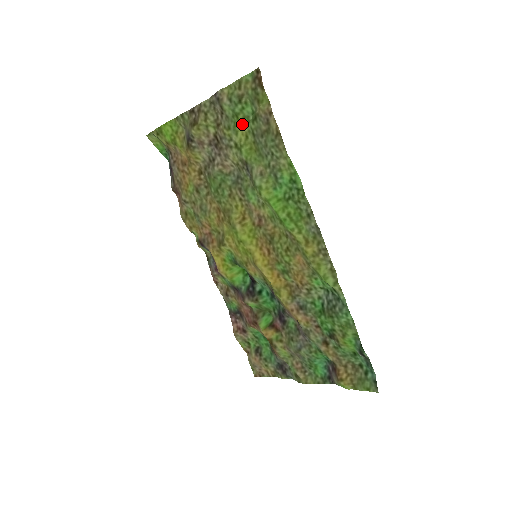
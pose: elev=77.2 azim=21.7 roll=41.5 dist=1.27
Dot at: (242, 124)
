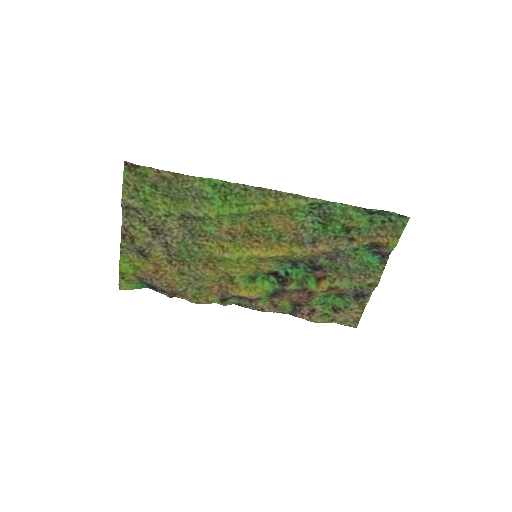
Dot at: (154, 200)
